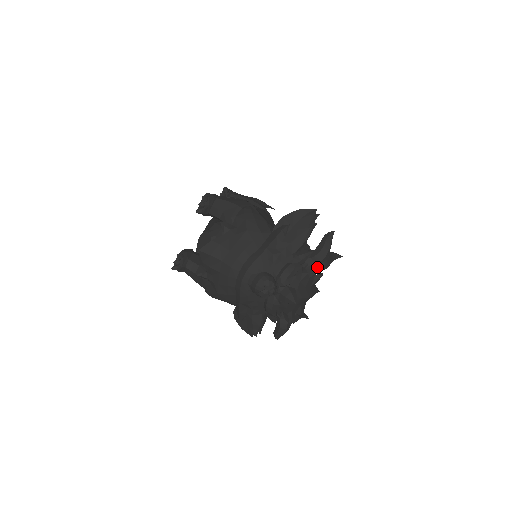
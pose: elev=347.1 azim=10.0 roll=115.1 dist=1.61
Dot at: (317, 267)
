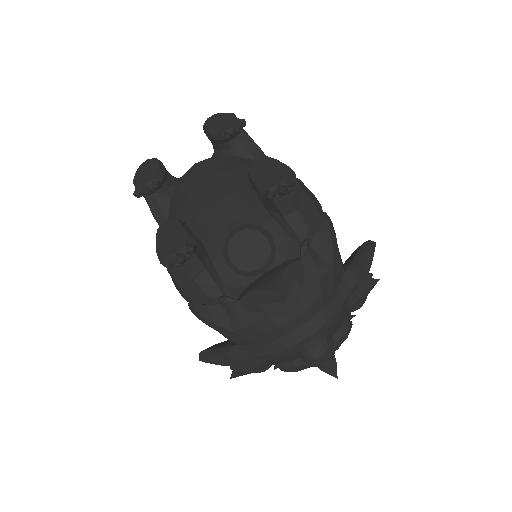
Dot at: (350, 319)
